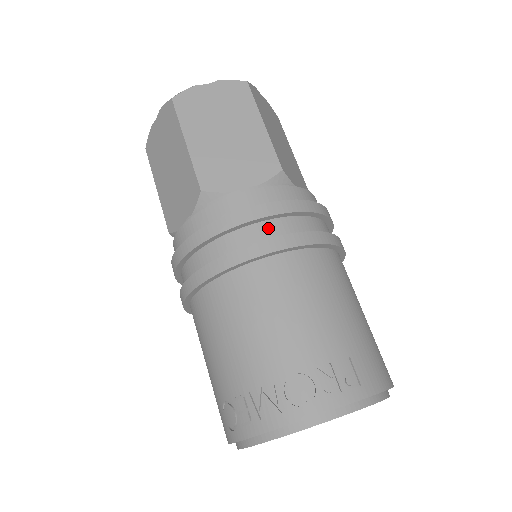
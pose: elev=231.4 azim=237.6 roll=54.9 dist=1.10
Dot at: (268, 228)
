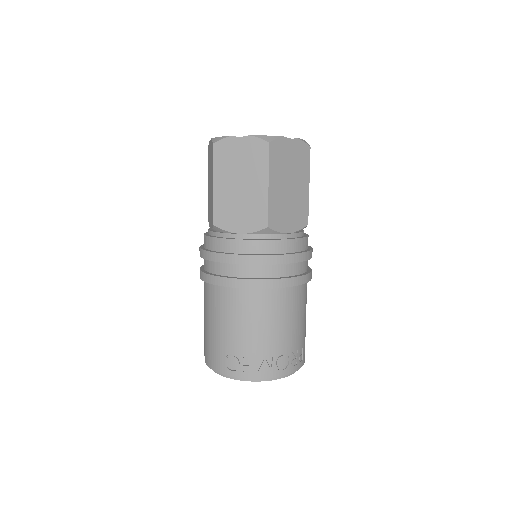
Dot at: (296, 267)
